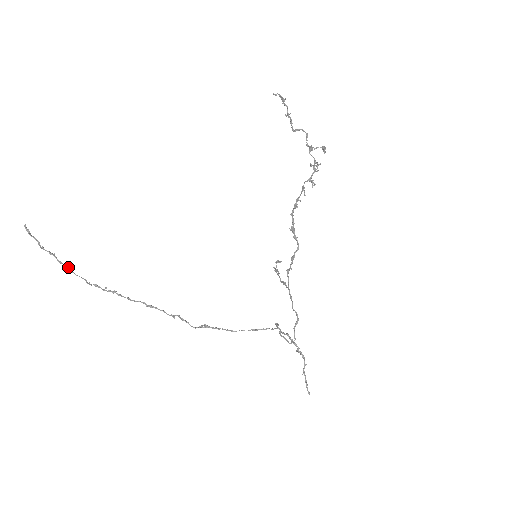
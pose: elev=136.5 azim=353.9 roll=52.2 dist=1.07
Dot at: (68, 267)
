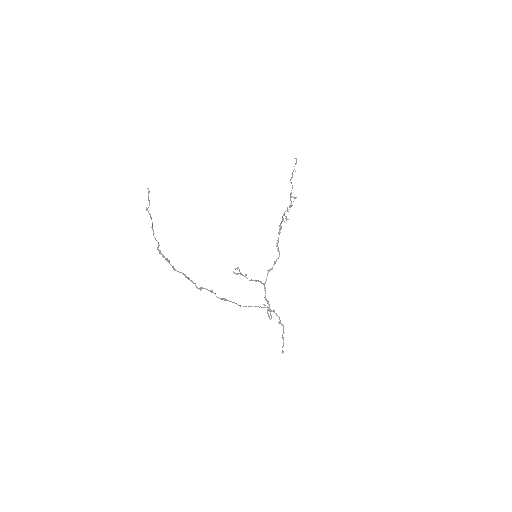
Dot at: occluded
